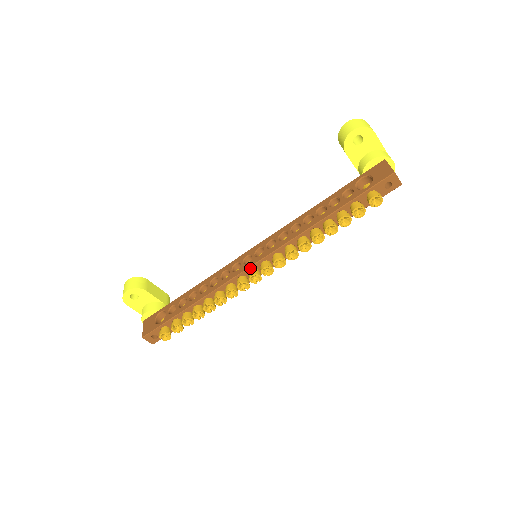
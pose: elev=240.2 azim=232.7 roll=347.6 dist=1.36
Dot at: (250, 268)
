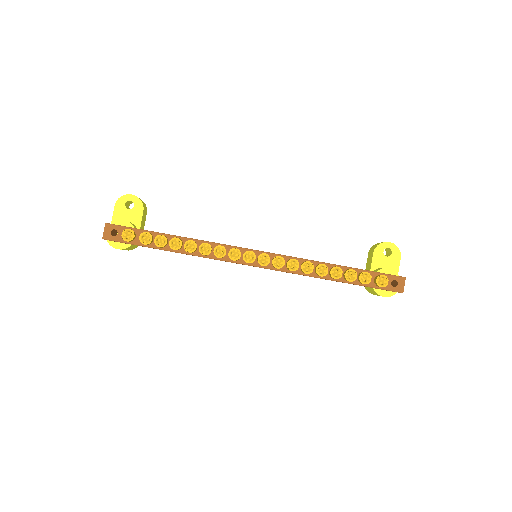
Dot at: (251, 250)
